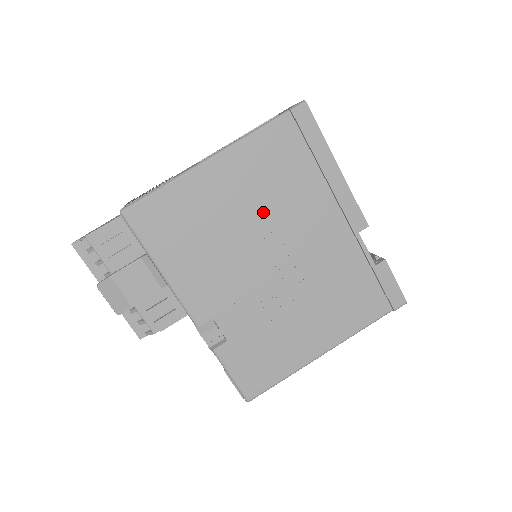
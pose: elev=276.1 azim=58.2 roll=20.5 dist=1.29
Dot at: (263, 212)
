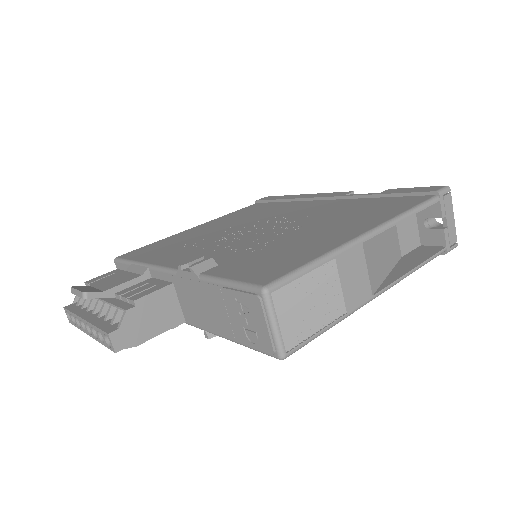
Dot at: (245, 222)
